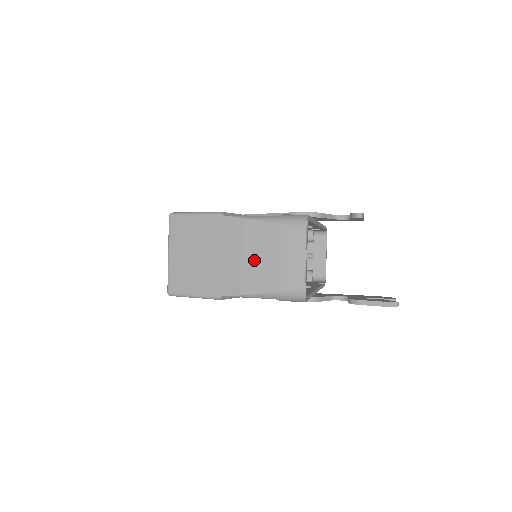
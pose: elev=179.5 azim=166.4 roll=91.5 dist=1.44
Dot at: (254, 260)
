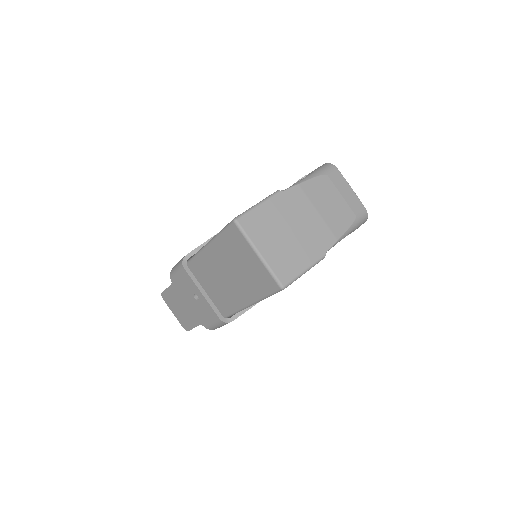
Dot at: (327, 209)
